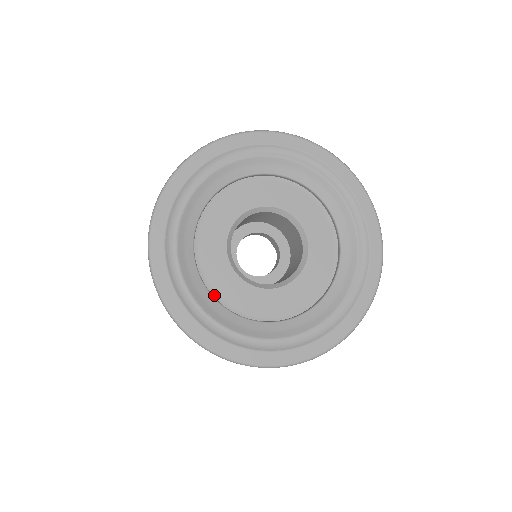
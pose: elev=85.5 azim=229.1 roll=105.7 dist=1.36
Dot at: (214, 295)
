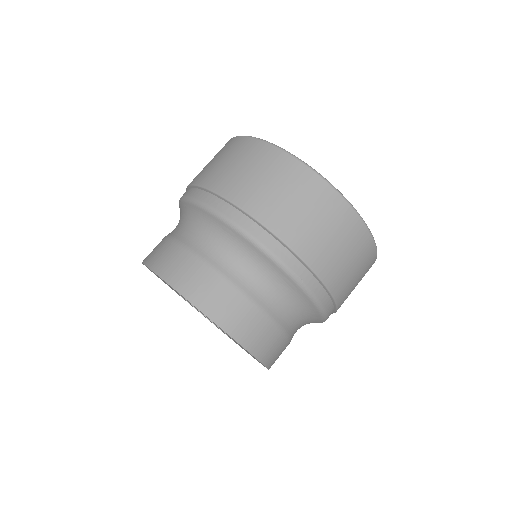
Dot at: occluded
